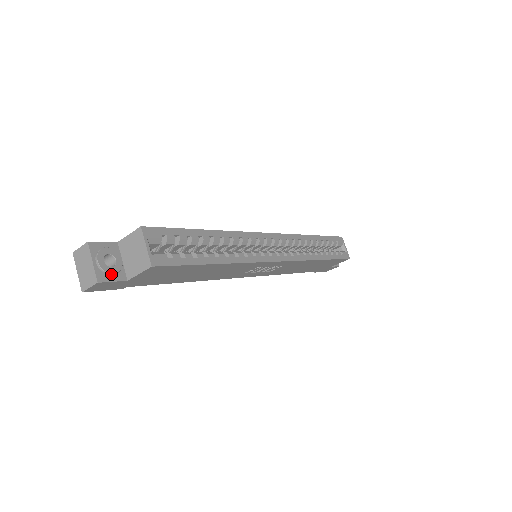
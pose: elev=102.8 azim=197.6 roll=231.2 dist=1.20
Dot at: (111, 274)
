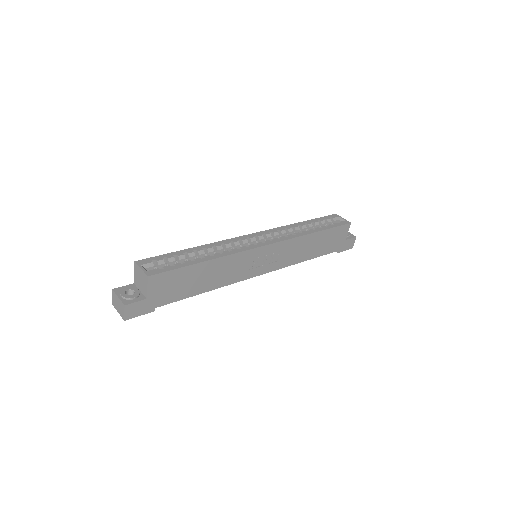
Dot at: (133, 299)
